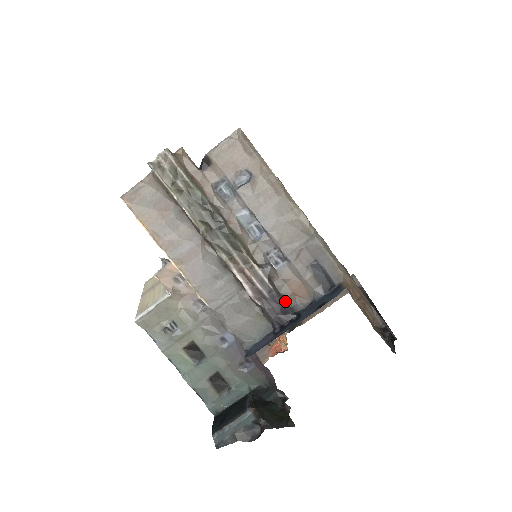
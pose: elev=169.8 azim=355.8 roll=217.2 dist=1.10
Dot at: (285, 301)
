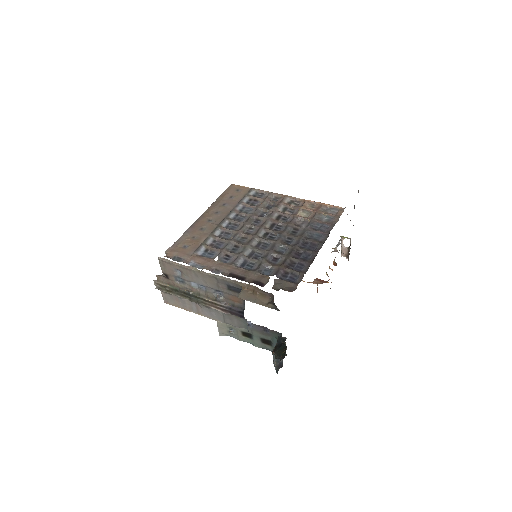
Dot at: (236, 307)
